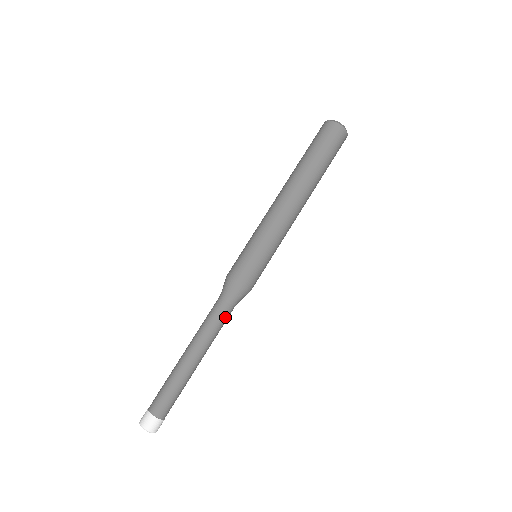
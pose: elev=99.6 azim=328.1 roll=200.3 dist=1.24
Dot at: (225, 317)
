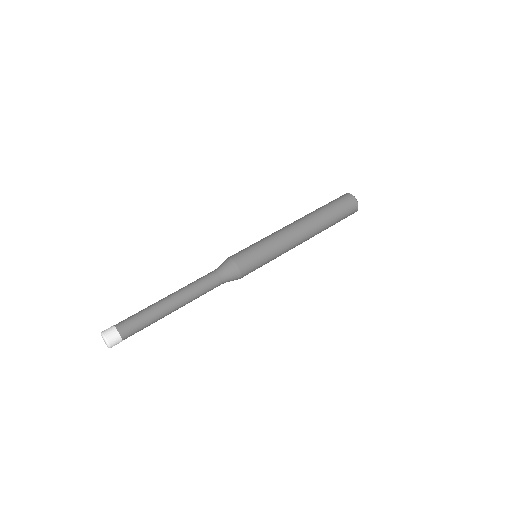
Dot at: (209, 278)
